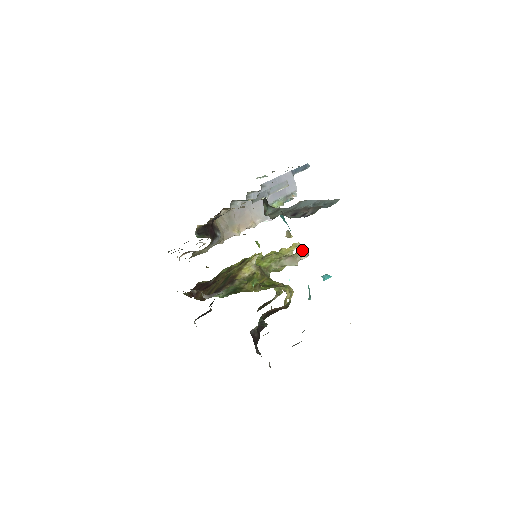
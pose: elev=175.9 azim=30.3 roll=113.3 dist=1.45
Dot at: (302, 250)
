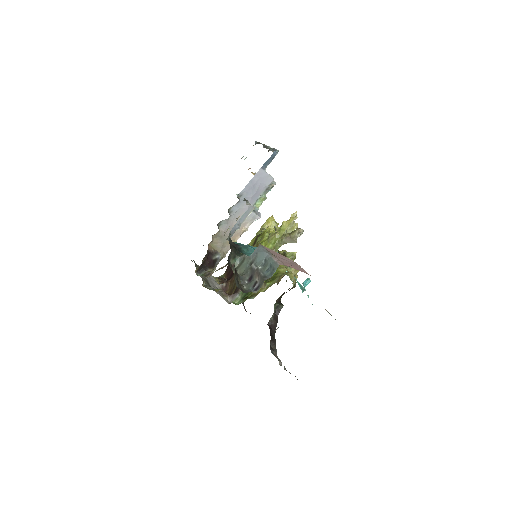
Dot at: (296, 230)
